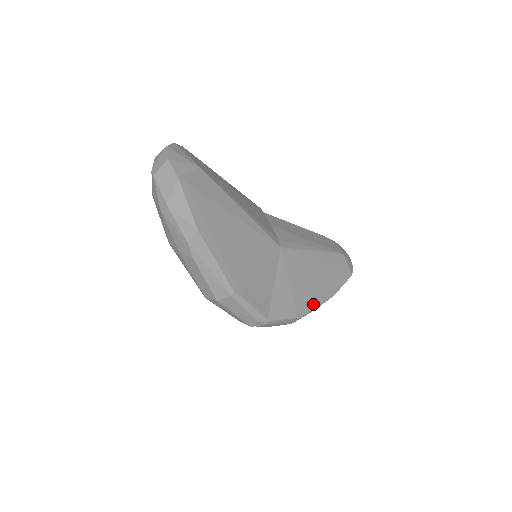
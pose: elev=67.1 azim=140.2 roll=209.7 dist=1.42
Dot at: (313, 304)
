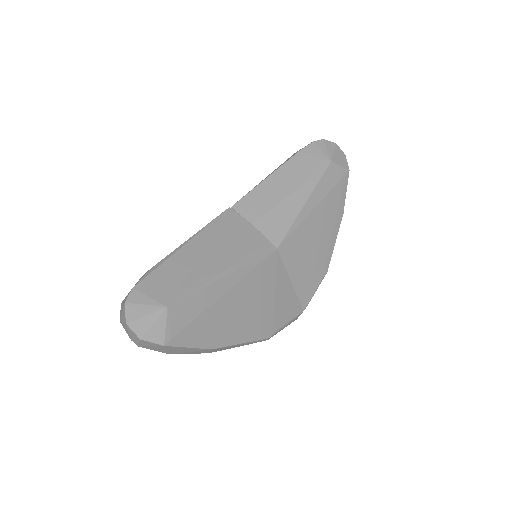
Dot at: (330, 248)
